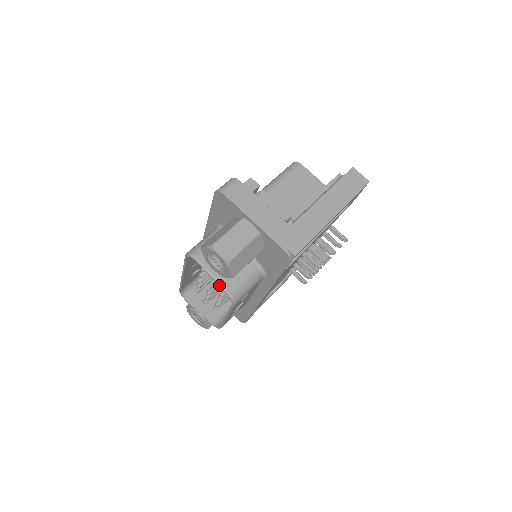
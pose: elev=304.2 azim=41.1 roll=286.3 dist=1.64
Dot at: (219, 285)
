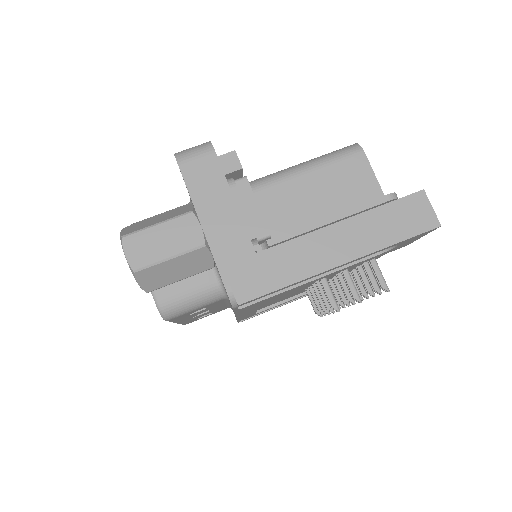
Dot at: occluded
